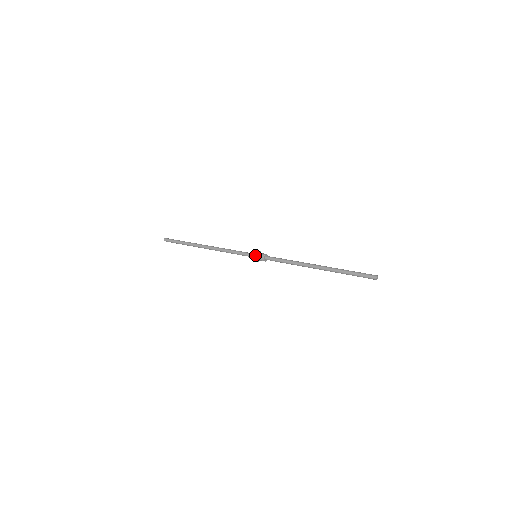
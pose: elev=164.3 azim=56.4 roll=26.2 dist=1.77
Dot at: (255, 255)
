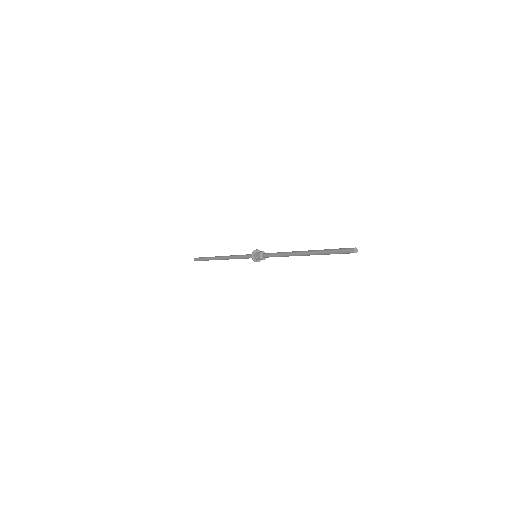
Dot at: (253, 254)
